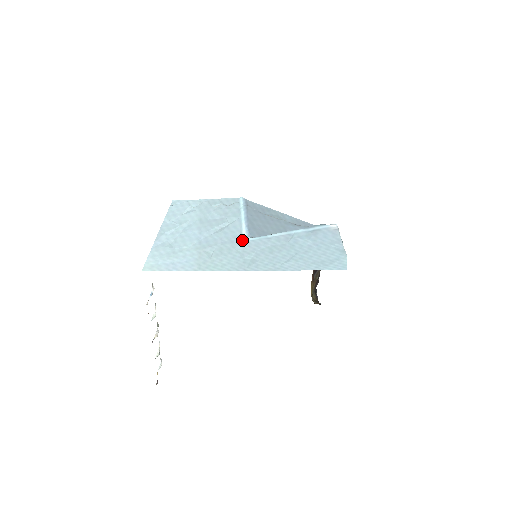
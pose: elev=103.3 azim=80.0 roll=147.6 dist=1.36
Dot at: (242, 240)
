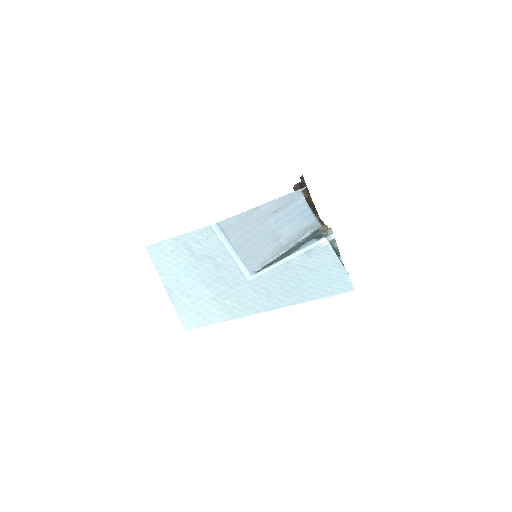
Dot at: (247, 280)
